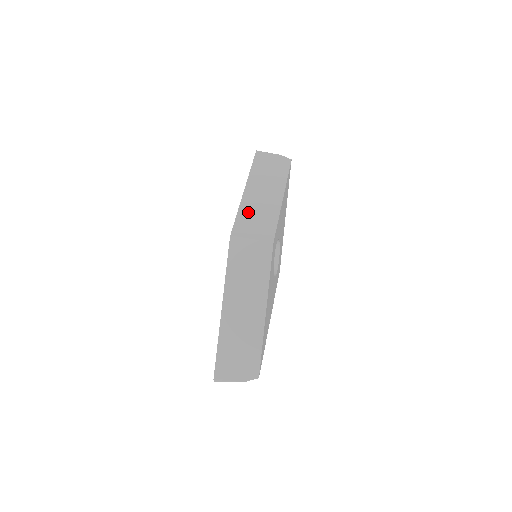
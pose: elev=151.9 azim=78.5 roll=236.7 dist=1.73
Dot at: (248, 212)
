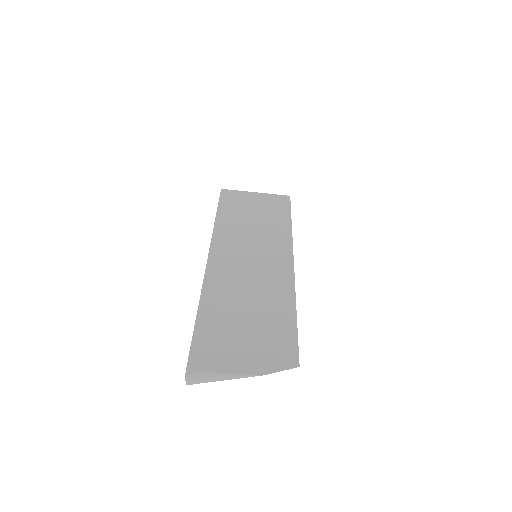
Dot at: occluded
